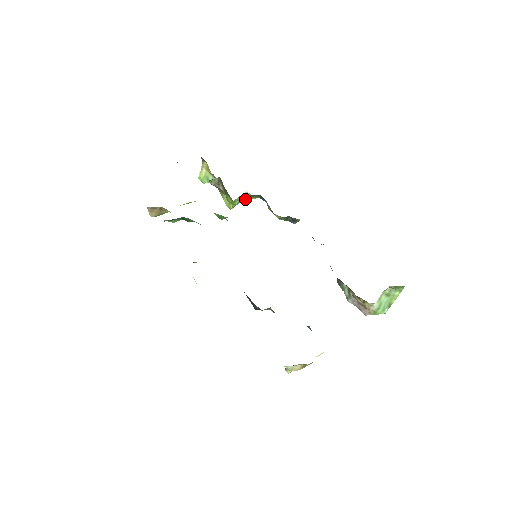
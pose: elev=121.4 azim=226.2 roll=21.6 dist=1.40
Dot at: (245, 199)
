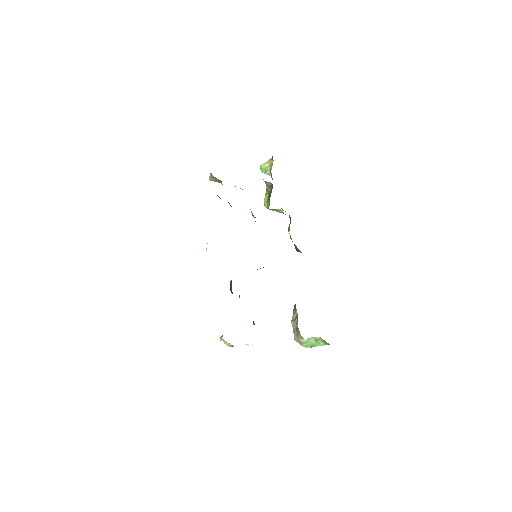
Dot at: occluded
